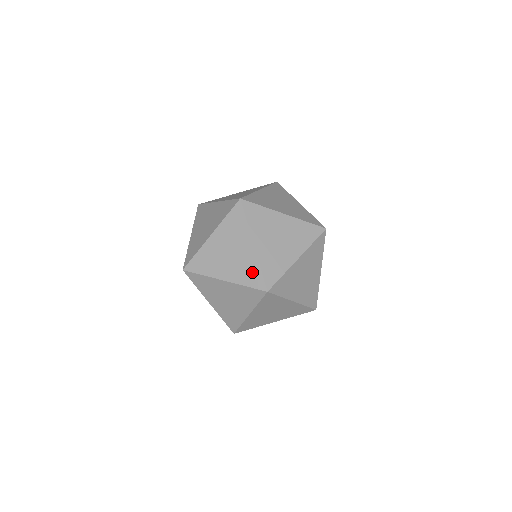
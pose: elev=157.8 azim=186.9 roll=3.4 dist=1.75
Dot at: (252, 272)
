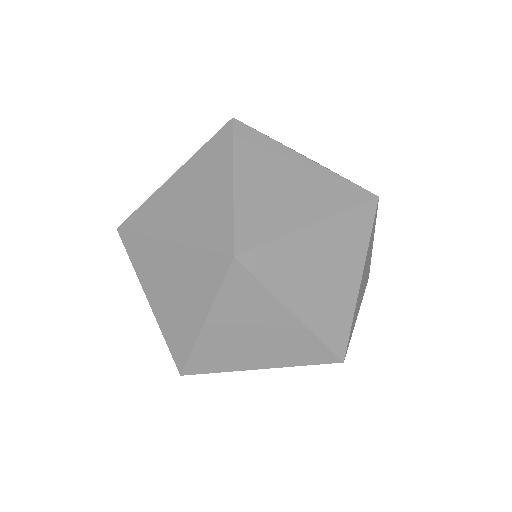
Dot at: (337, 187)
